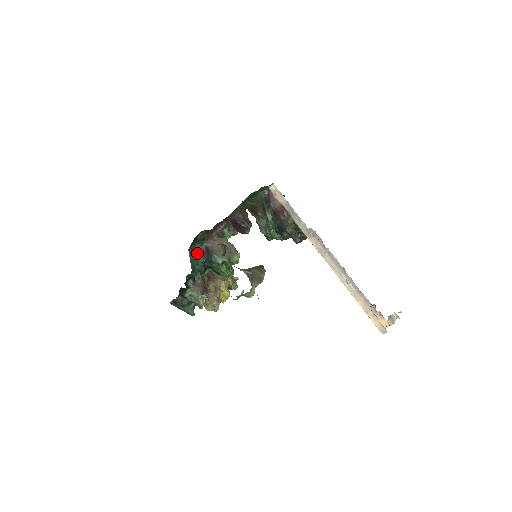
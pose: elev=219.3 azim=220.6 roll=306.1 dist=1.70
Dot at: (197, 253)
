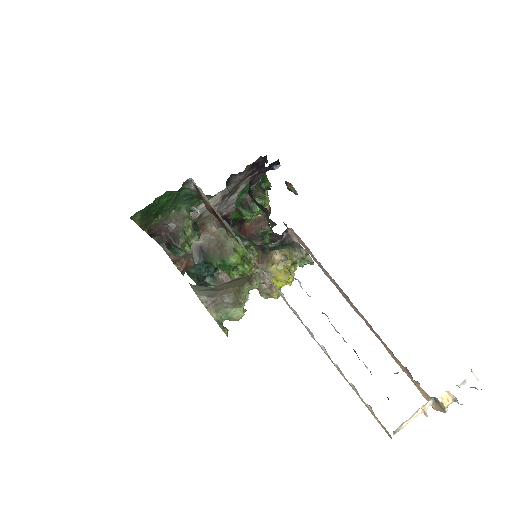
Dot at: occluded
